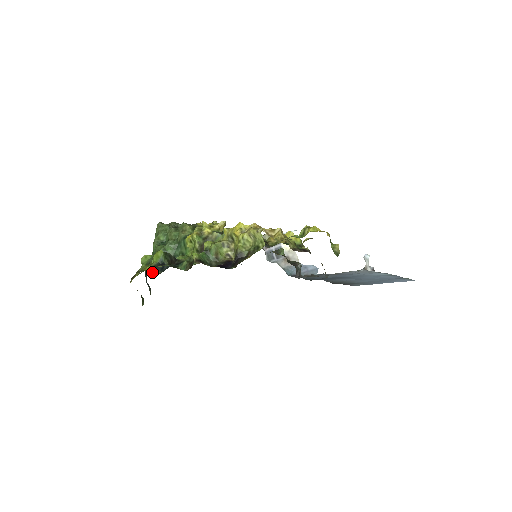
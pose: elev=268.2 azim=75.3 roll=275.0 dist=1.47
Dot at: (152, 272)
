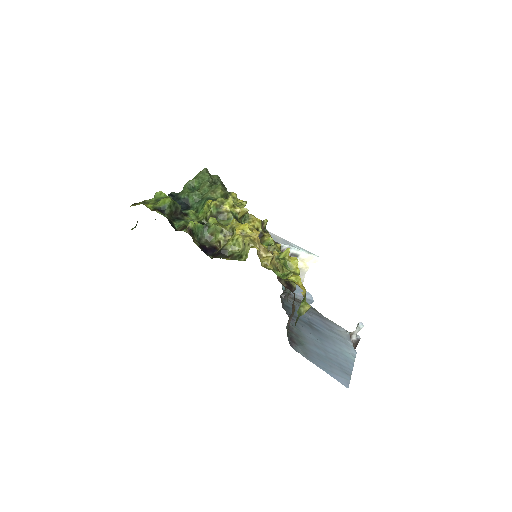
Dot at: occluded
